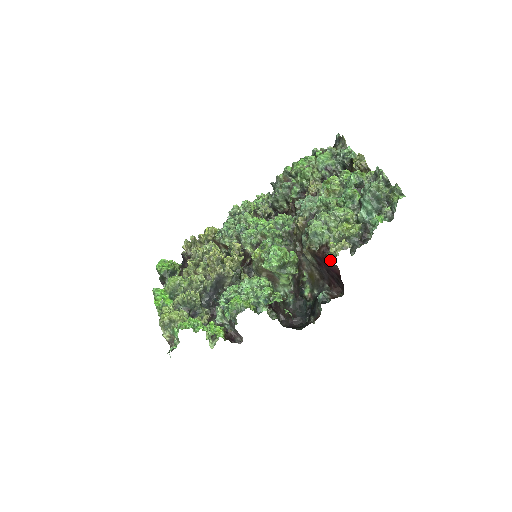
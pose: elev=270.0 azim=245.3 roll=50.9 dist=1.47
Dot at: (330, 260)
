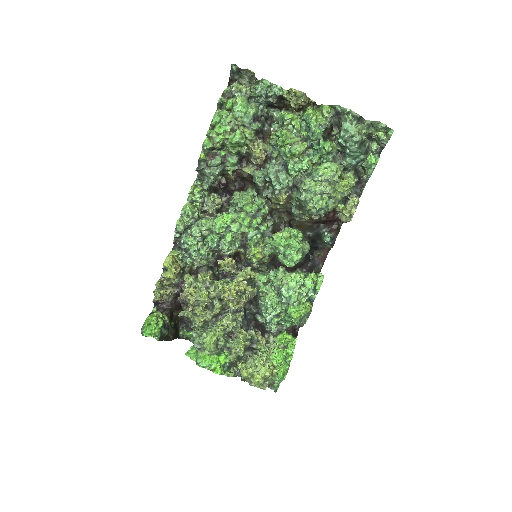
Dot at: (347, 221)
